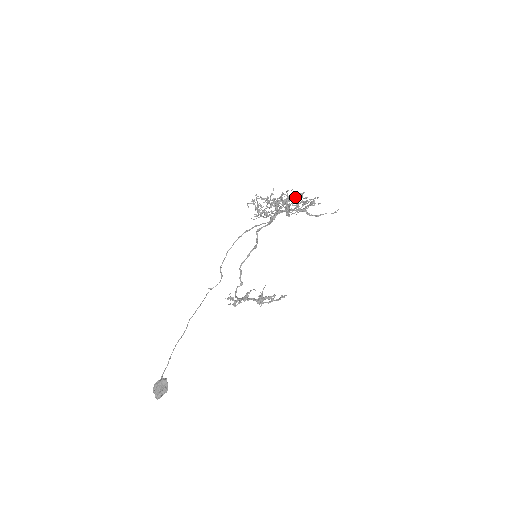
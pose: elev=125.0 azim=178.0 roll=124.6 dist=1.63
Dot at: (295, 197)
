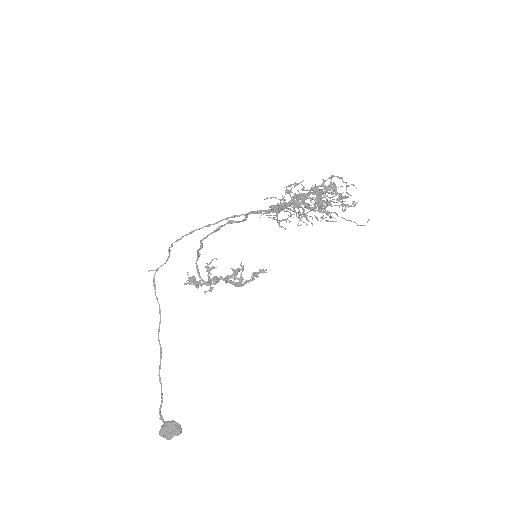
Dot at: (324, 187)
